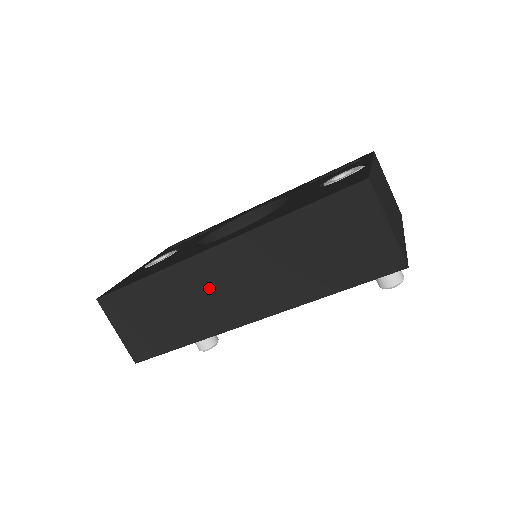
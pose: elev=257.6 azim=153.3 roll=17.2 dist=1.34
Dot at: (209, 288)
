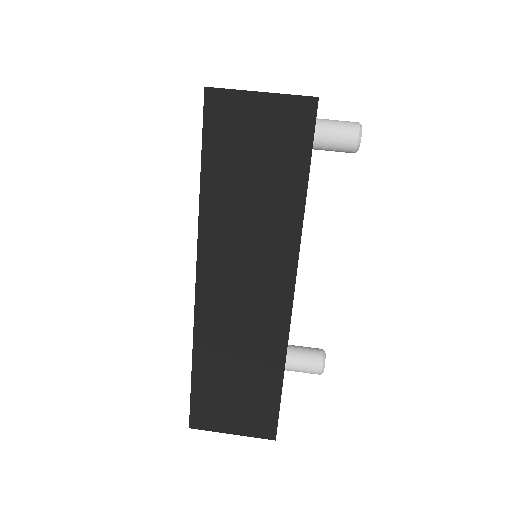
Dot at: (235, 312)
